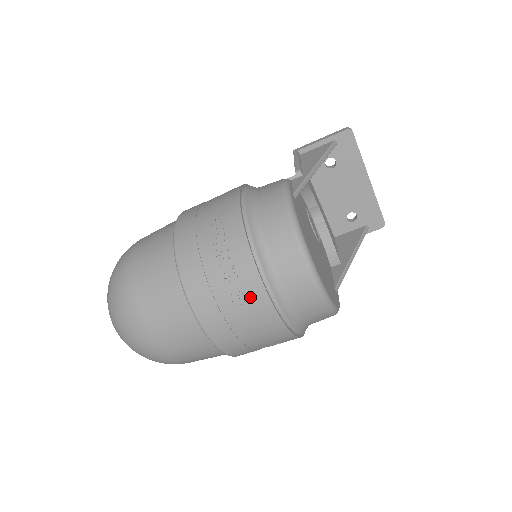
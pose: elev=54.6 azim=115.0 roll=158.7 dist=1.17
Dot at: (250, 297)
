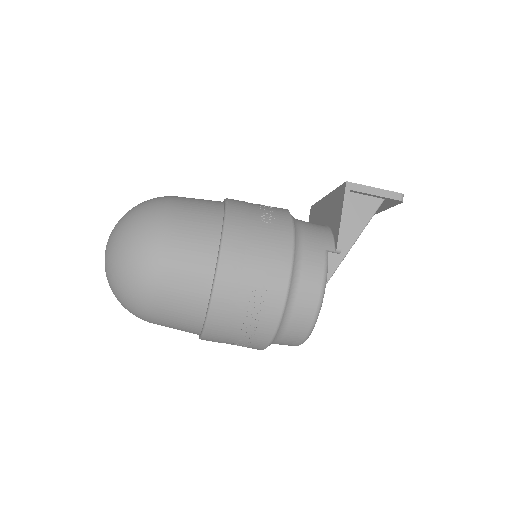
Dot at: (250, 347)
